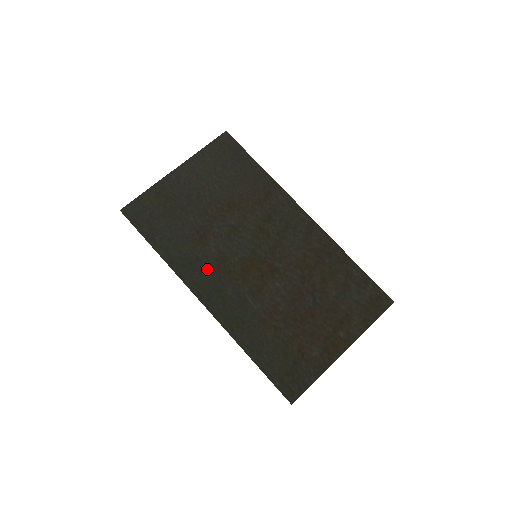
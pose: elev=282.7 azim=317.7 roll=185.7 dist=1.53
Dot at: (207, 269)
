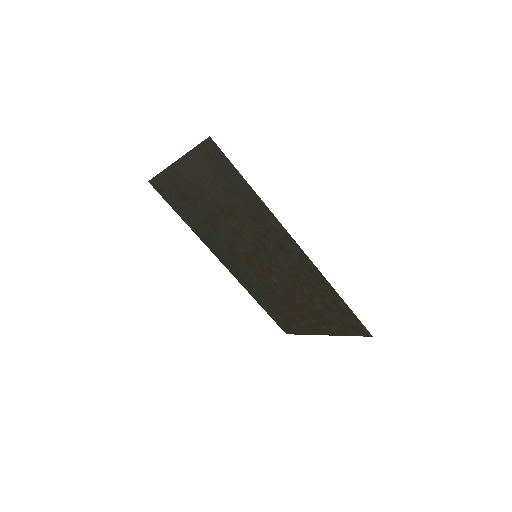
Dot at: (221, 247)
